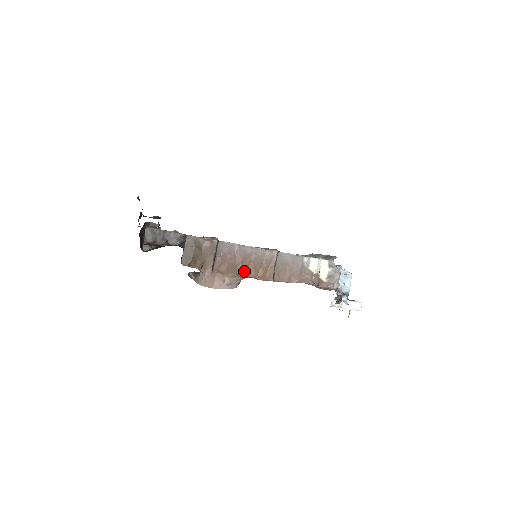
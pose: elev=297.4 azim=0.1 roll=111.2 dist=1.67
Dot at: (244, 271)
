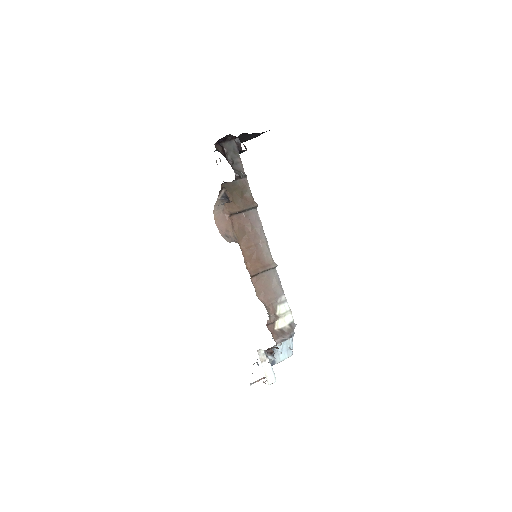
Dot at: (244, 245)
